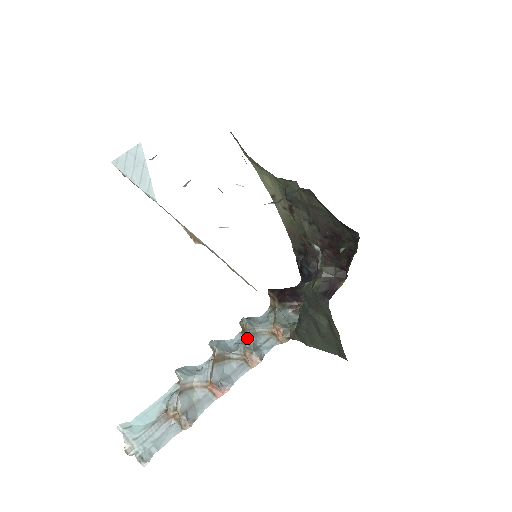
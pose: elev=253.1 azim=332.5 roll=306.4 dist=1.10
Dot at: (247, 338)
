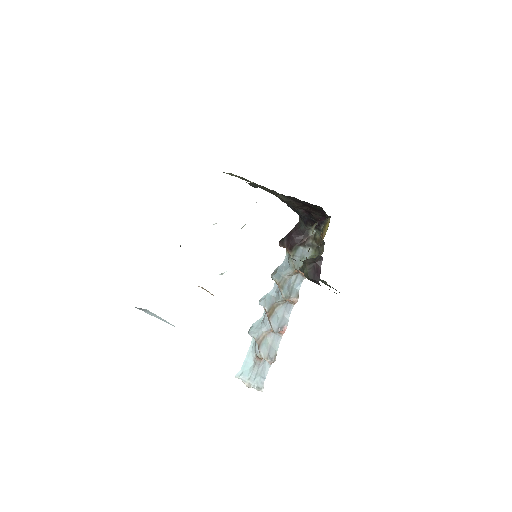
Dot at: (281, 290)
